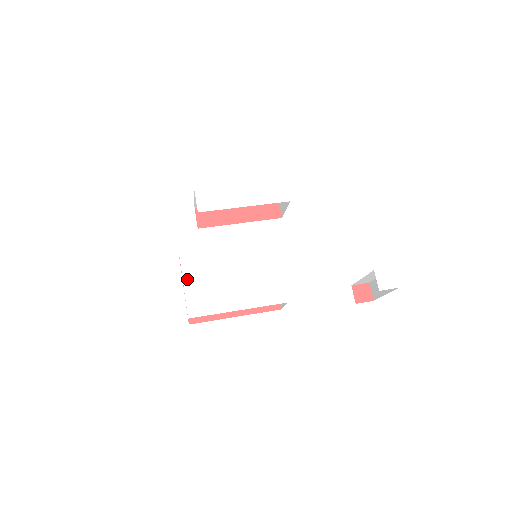
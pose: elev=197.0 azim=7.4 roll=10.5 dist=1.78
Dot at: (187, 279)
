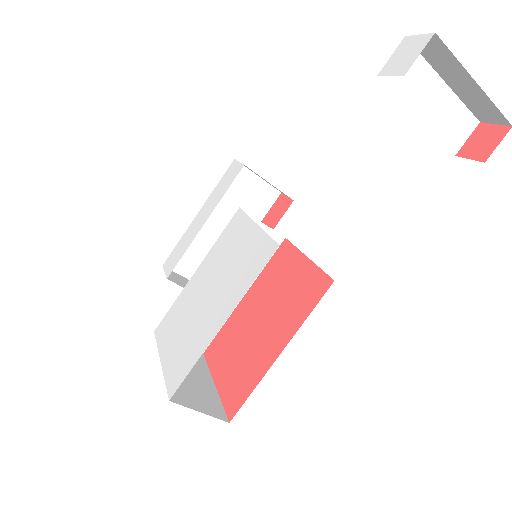
Dot at: (164, 353)
